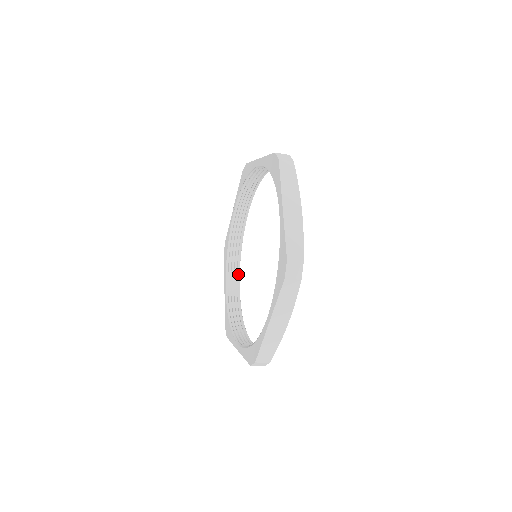
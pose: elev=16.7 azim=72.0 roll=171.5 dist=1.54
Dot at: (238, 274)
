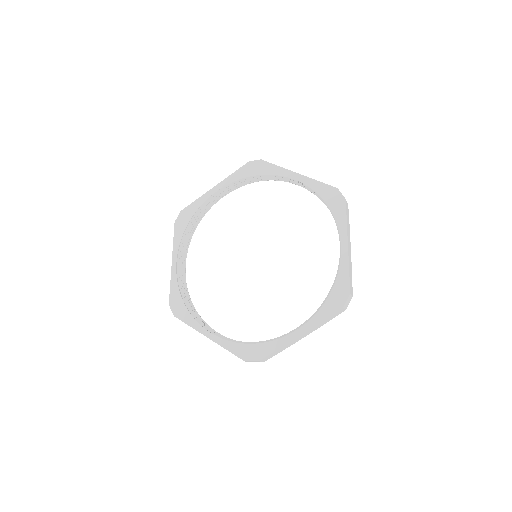
Dot at: occluded
